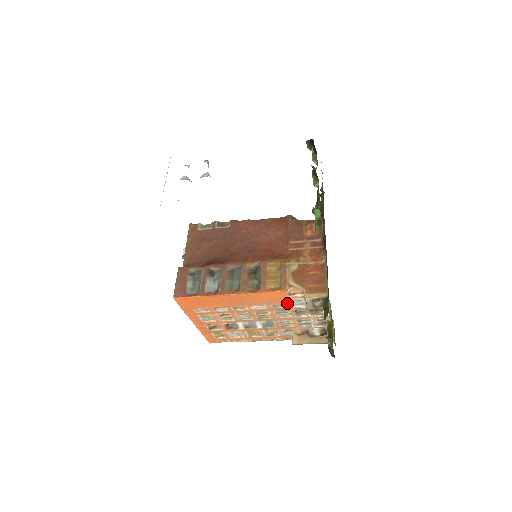
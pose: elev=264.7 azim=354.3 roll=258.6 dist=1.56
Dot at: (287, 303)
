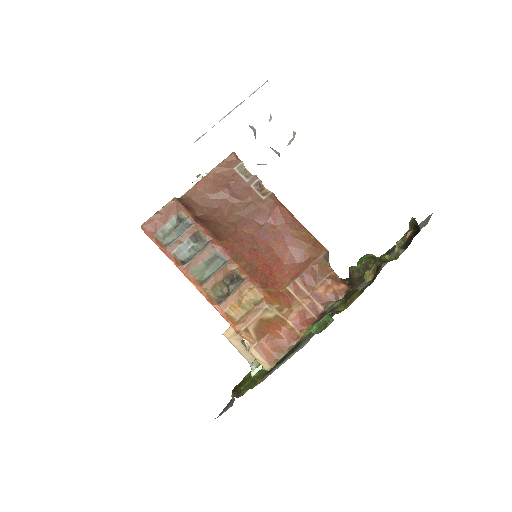
Dot at: occluded
